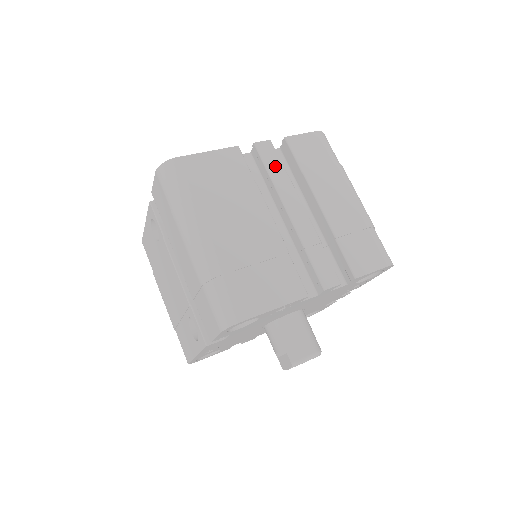
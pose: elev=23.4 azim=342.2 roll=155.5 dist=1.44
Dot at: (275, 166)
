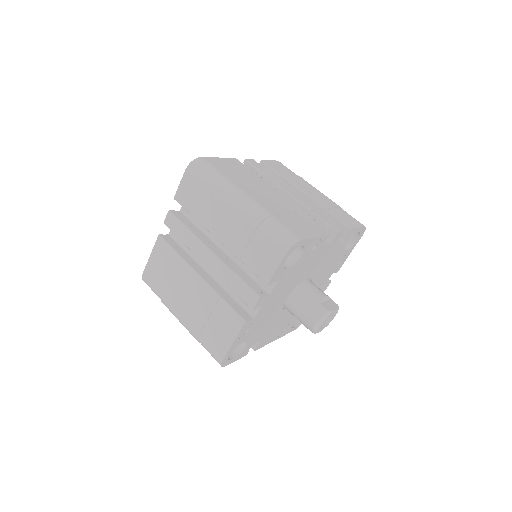
Dot at: (181, 231)
